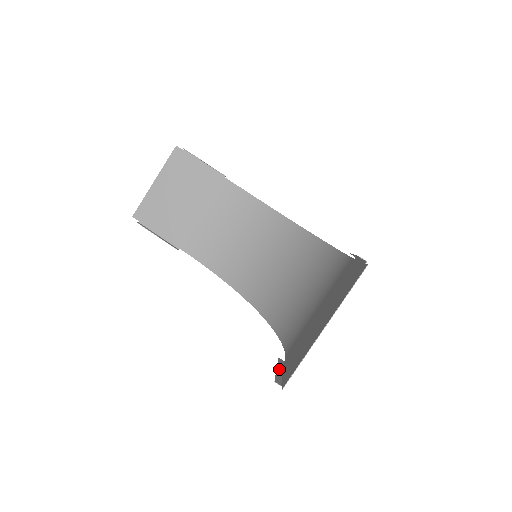
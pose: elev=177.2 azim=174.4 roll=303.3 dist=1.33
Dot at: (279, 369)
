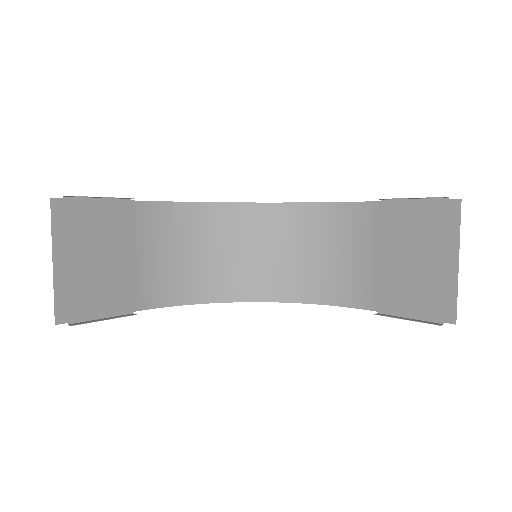
Dot at: (405, 319)
